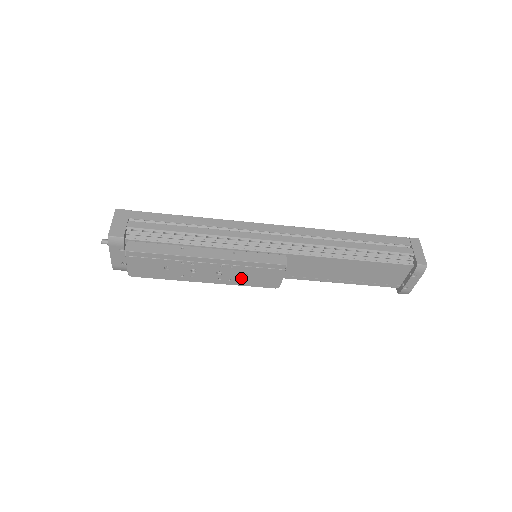
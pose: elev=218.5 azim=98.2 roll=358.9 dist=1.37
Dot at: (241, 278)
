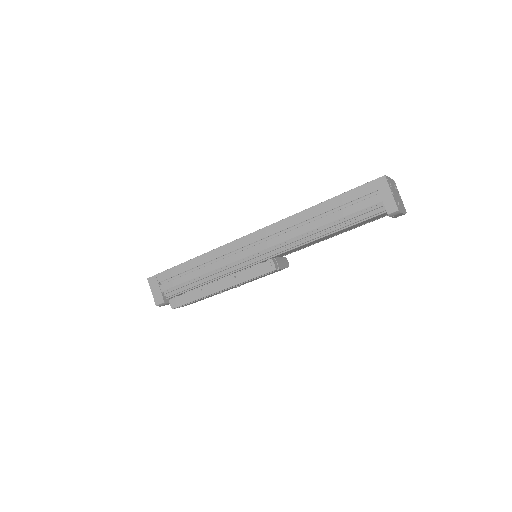
Dot at: (255, 279)
